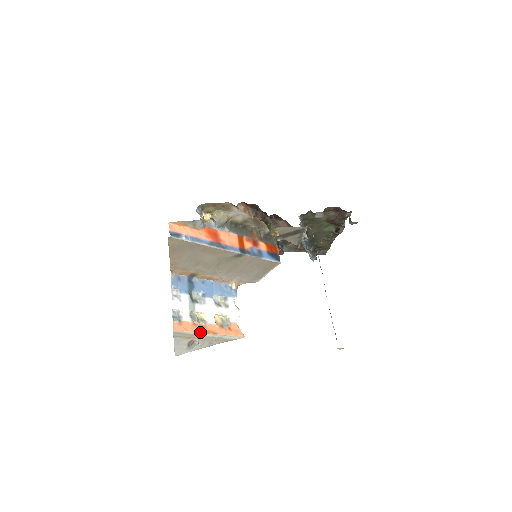
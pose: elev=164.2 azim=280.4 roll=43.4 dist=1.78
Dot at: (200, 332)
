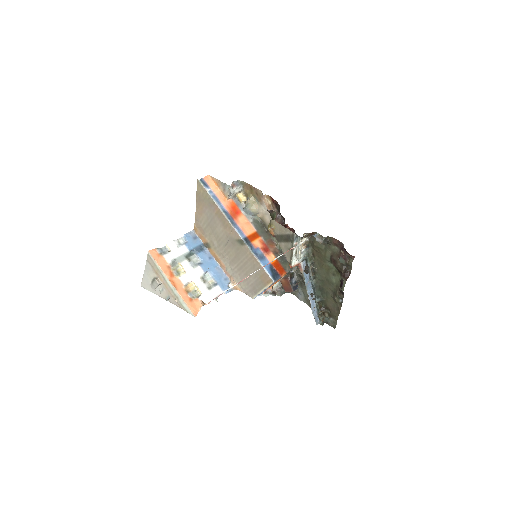
Dot at: (165, 273)
